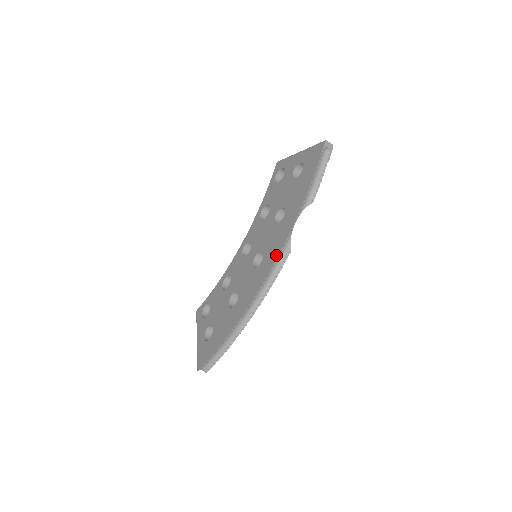
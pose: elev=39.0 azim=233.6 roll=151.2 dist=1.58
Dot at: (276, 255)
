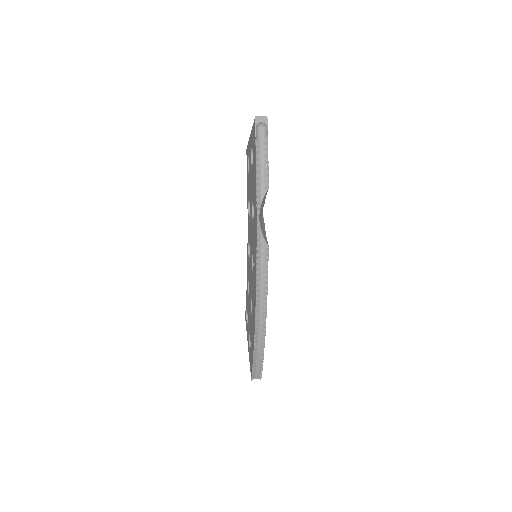
Dot at: (255, 257)
